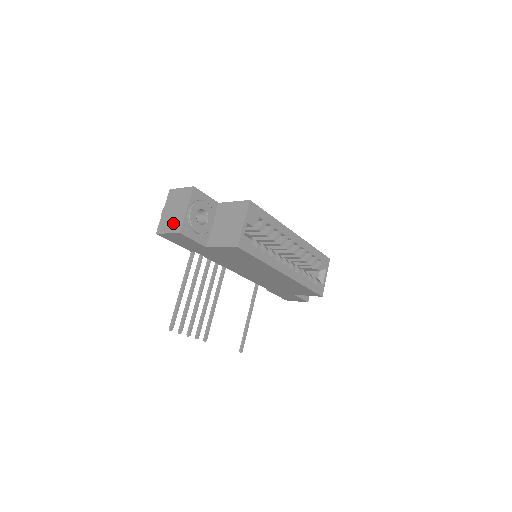
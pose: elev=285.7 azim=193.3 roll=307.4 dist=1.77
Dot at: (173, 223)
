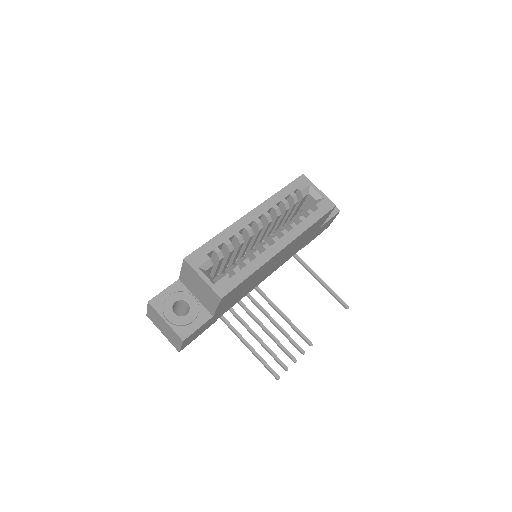
Dot at: (174, 338)
